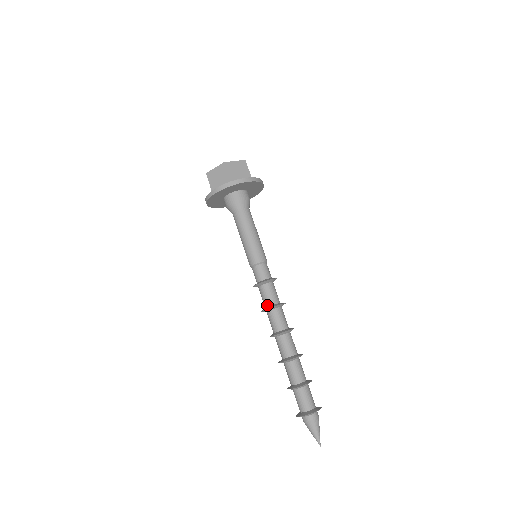
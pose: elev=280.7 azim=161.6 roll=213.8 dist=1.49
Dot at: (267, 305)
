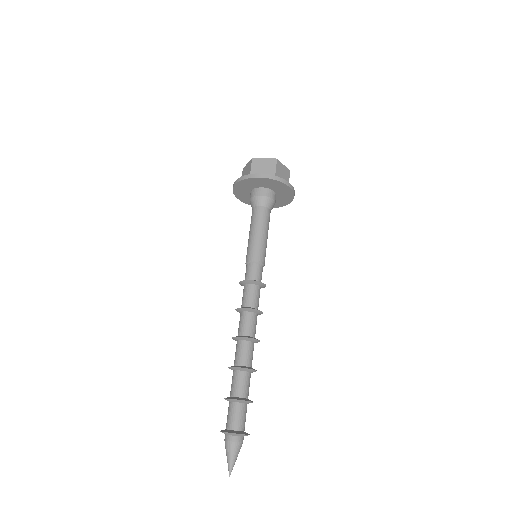
Dot at: (241, 306)
